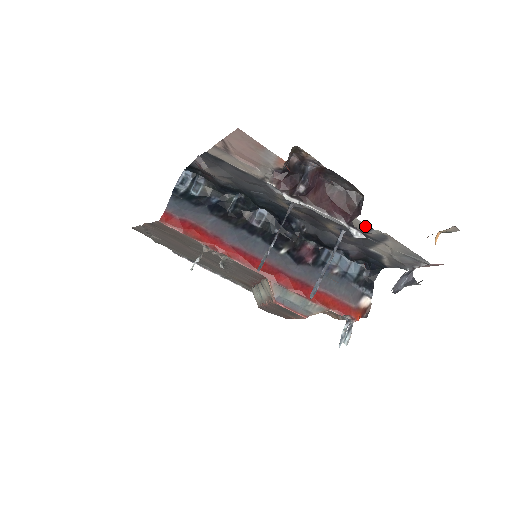
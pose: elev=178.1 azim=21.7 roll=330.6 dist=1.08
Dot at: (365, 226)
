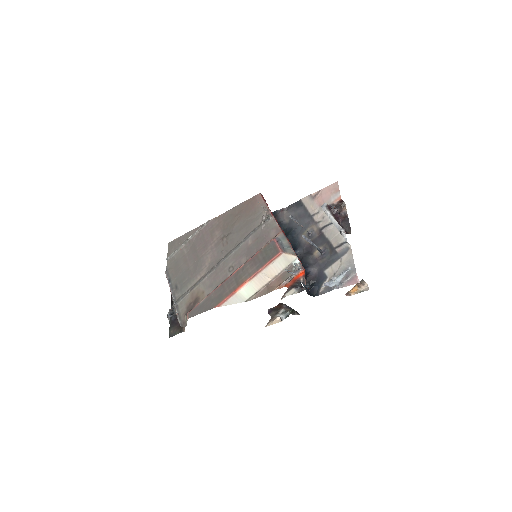
Dot at: (343, 242)
